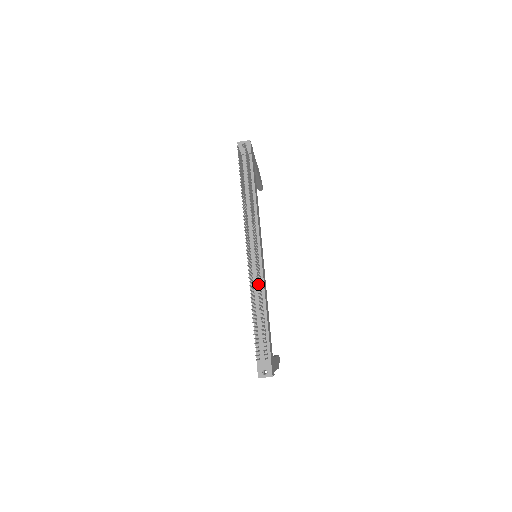
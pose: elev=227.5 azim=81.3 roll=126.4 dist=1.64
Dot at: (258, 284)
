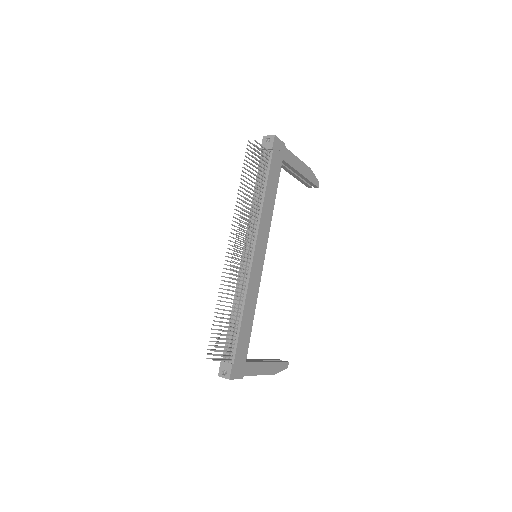
Dot at: (229, 285)
